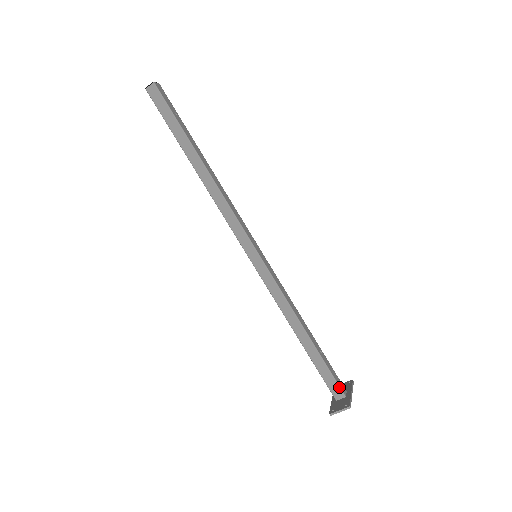
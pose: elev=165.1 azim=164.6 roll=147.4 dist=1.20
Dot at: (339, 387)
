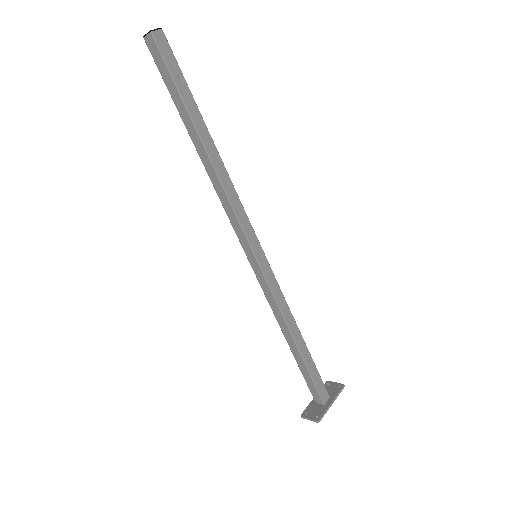
Dot at: (319, 395)
